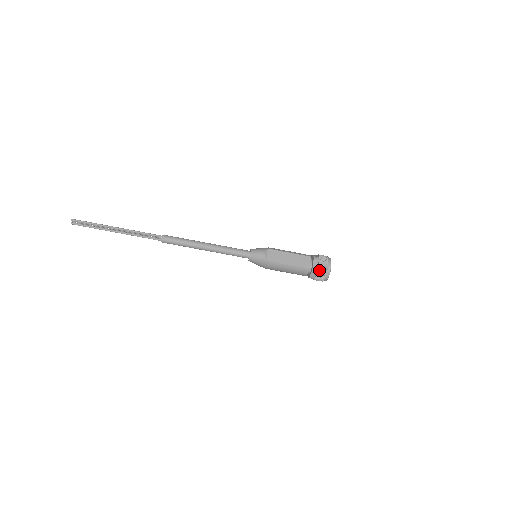
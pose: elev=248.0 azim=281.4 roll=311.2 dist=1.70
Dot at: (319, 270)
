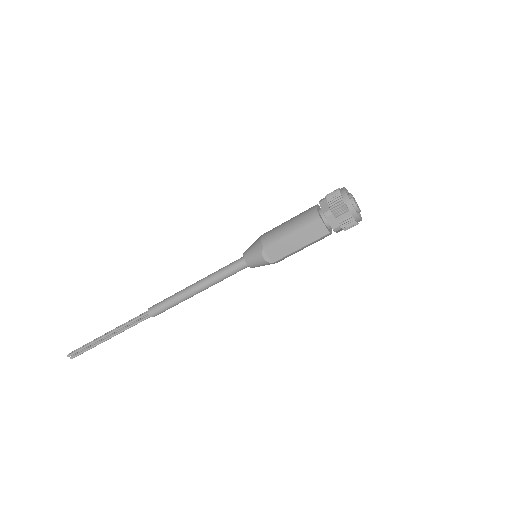
Dot at: (343, 226)
